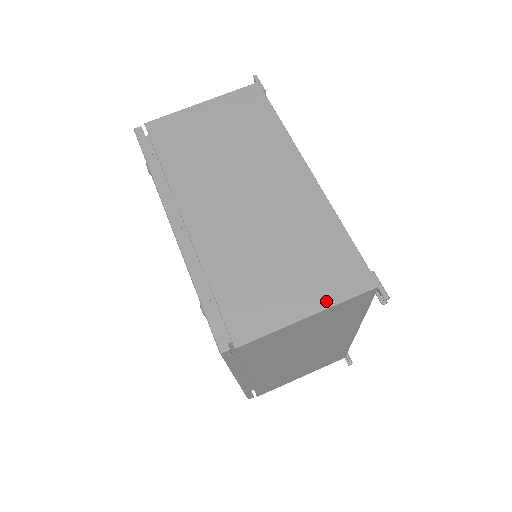
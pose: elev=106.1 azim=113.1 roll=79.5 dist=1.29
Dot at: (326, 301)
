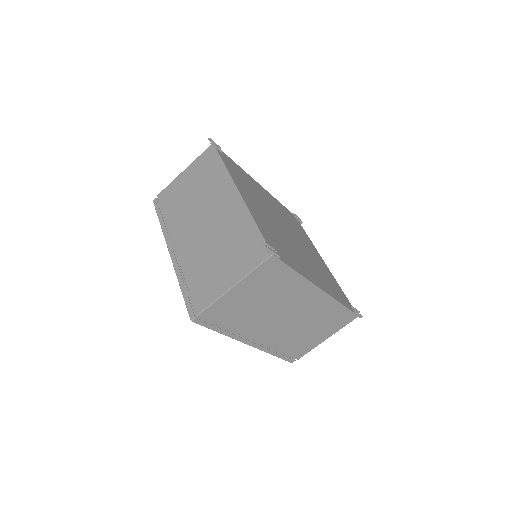
Dot at: (335, 332)
